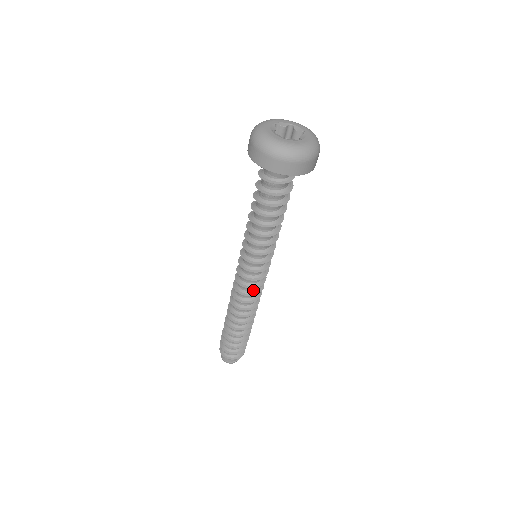
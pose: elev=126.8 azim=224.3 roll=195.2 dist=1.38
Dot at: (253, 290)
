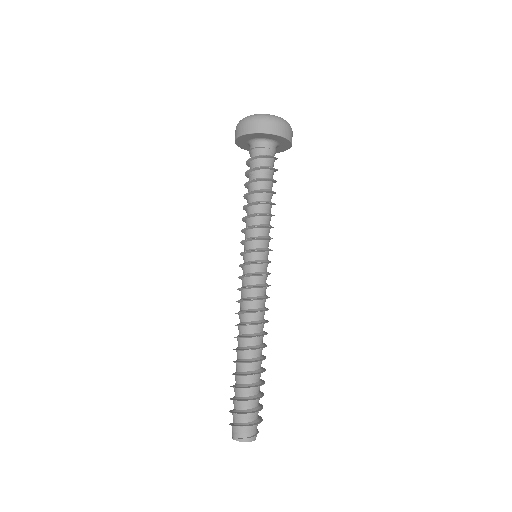
Dot at: (262, 295)
